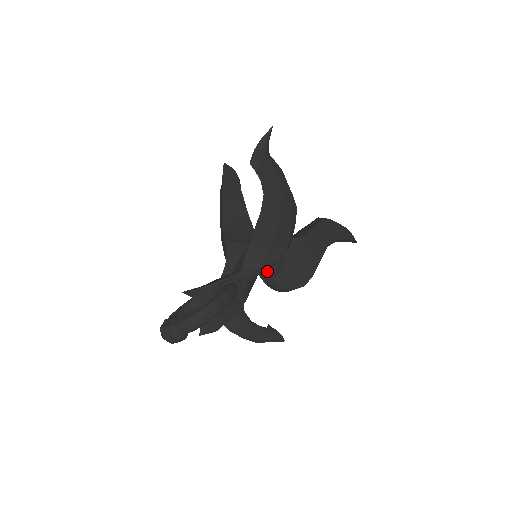
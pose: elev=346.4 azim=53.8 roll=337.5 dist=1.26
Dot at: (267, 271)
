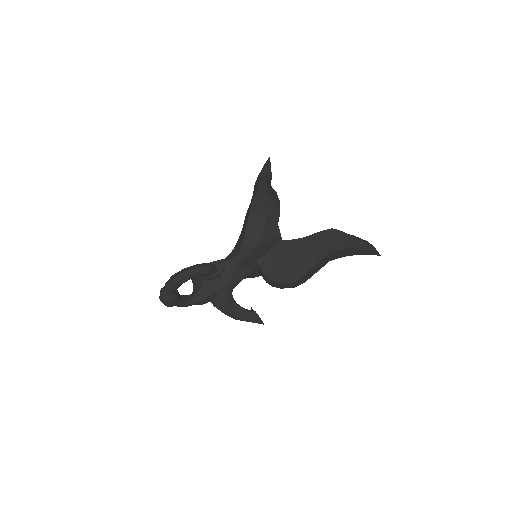
Dot at: (258, 265)
